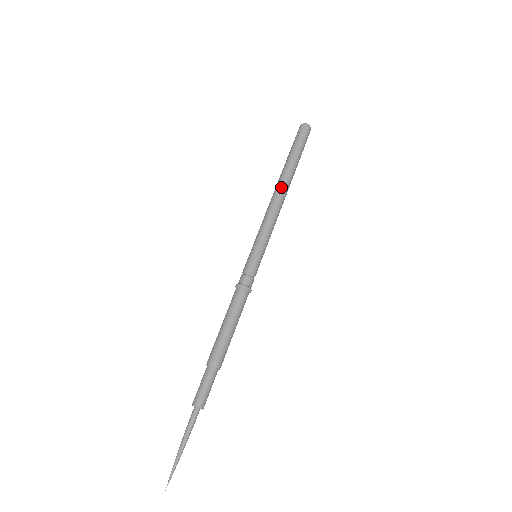
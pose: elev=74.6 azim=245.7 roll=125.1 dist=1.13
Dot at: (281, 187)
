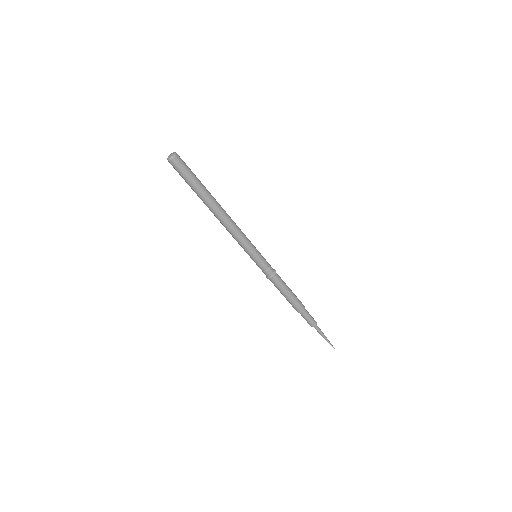
Dot at: (218, 216)
